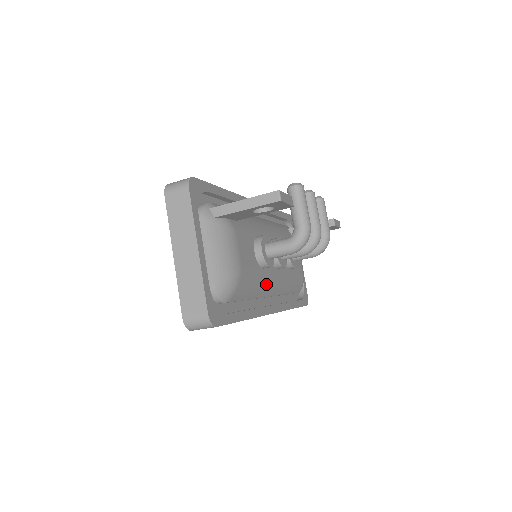
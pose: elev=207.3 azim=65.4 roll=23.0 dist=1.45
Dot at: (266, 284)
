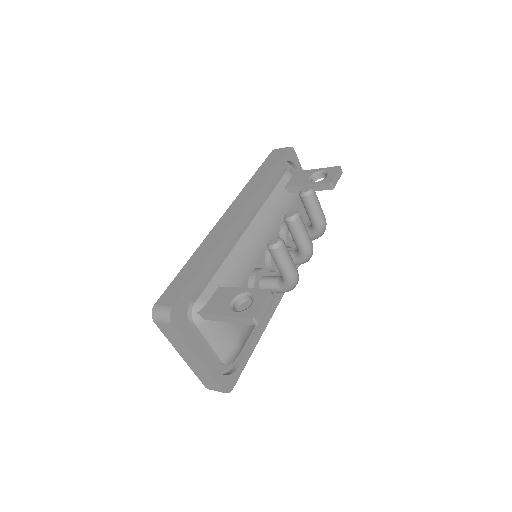
Dot at: occluded
